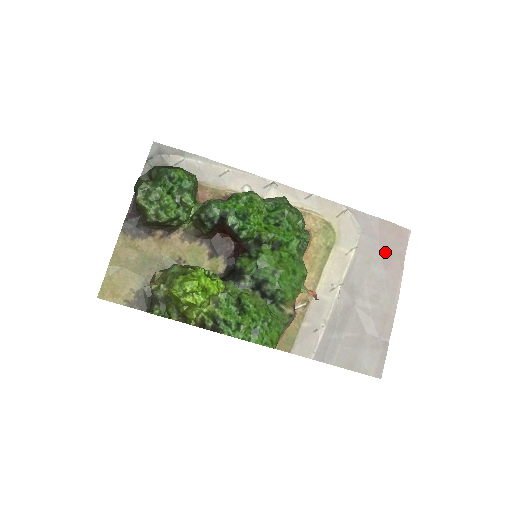
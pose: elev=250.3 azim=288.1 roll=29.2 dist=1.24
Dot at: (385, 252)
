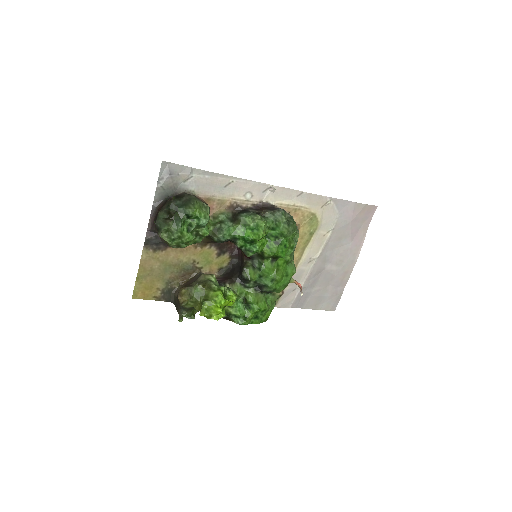
Dot at: (354, 228)
